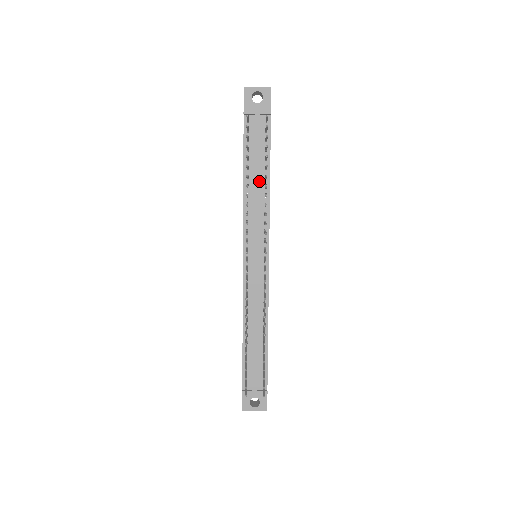
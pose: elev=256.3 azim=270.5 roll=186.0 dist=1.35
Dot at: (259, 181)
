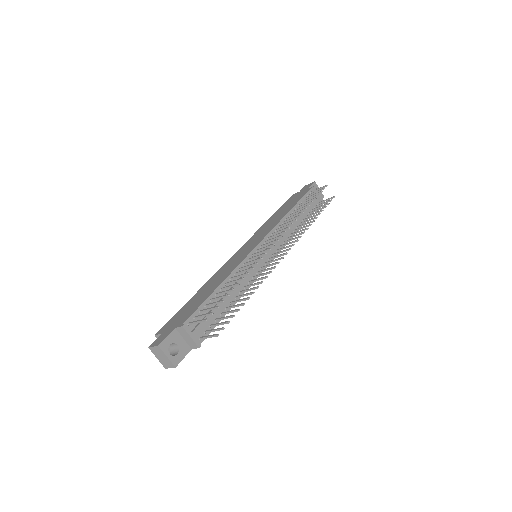
Dot at: (296, 221)
